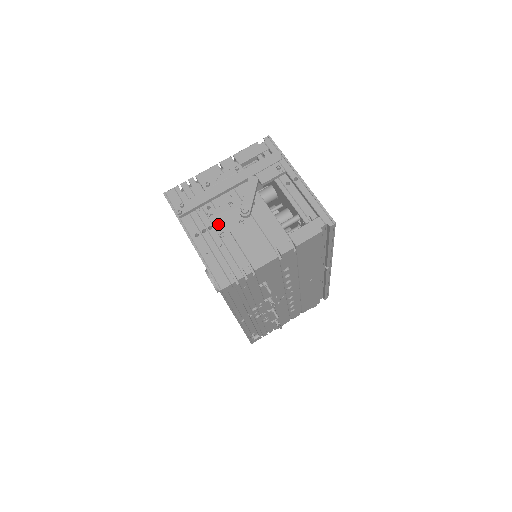
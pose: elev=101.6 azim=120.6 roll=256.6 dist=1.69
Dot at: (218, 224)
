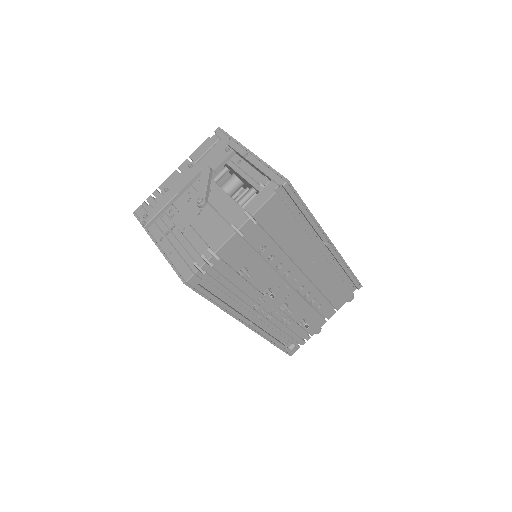
Dot at: (179, 222)
